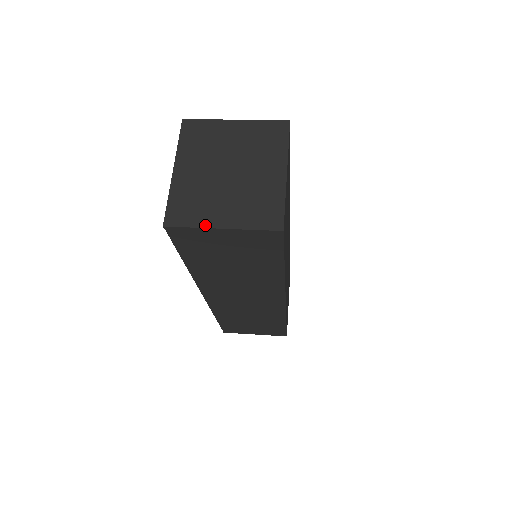
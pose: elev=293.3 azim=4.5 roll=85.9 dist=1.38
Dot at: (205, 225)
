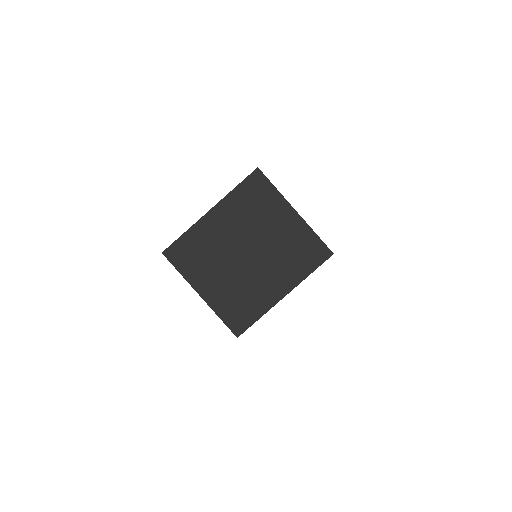
Dot at: (191, 281)
